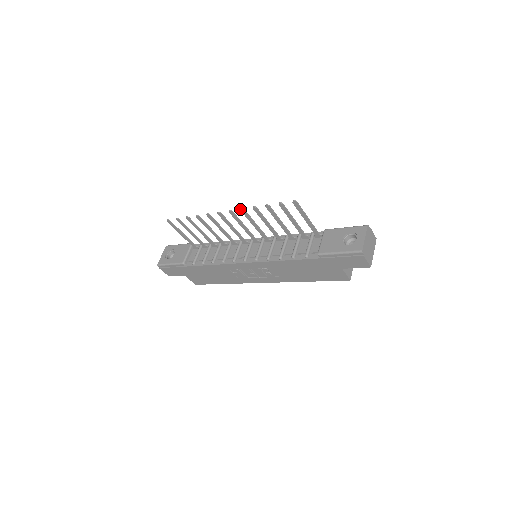
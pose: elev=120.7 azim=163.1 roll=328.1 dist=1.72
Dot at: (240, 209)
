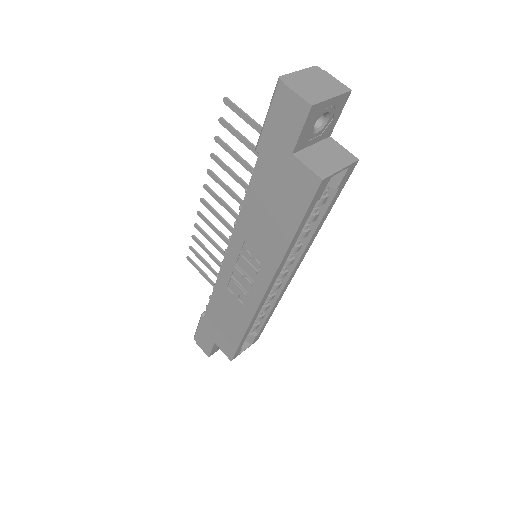
Dot at: occluded
